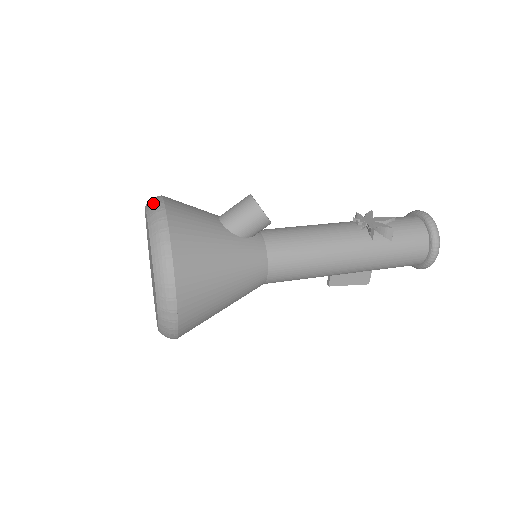
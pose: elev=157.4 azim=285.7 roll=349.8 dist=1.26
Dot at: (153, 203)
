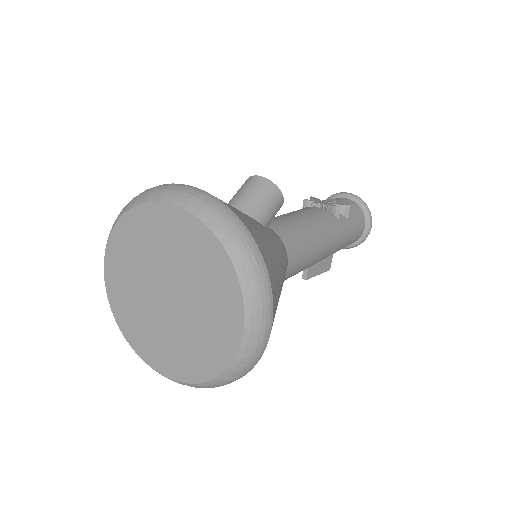
Dot at: (174, 190)
